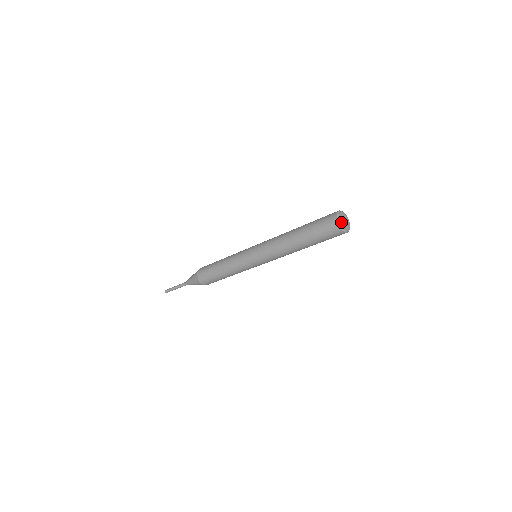
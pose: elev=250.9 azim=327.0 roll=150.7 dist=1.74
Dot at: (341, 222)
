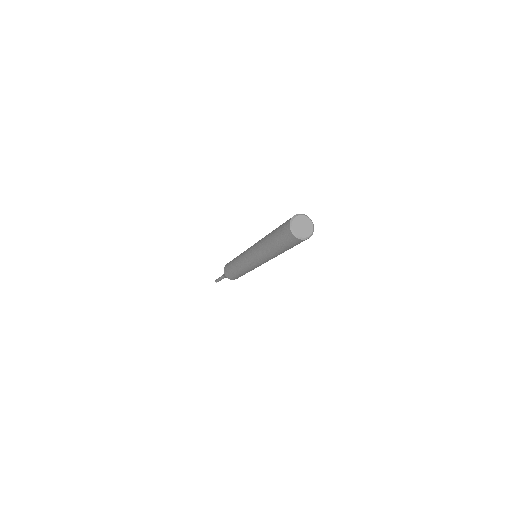
Dot at: (295, 223)
